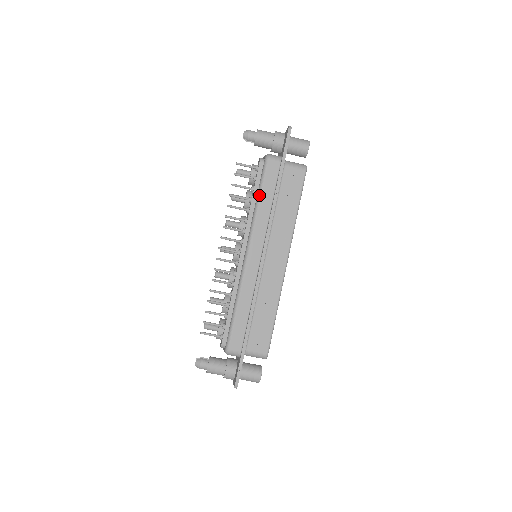
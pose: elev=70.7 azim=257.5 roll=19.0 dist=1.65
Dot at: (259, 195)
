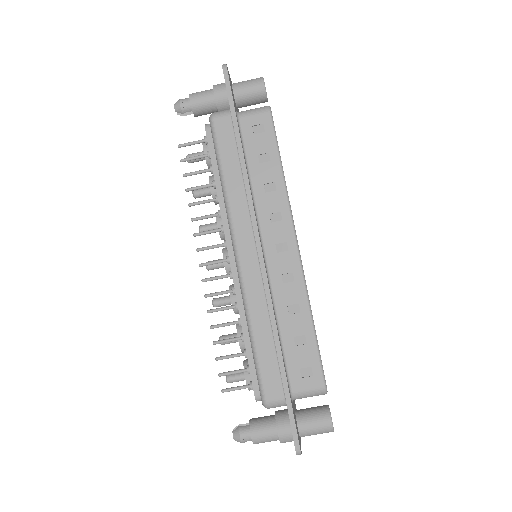
Dot at: (220, 170)
